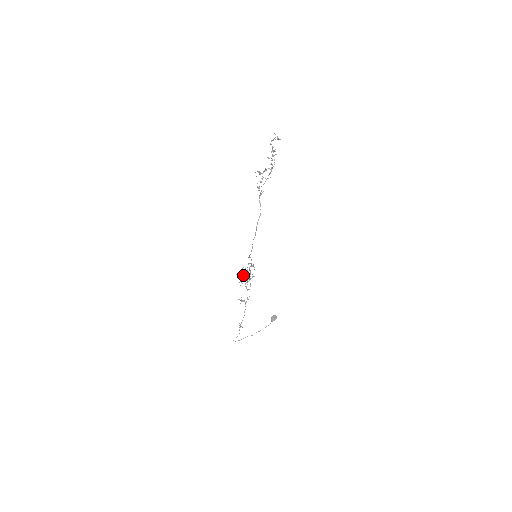
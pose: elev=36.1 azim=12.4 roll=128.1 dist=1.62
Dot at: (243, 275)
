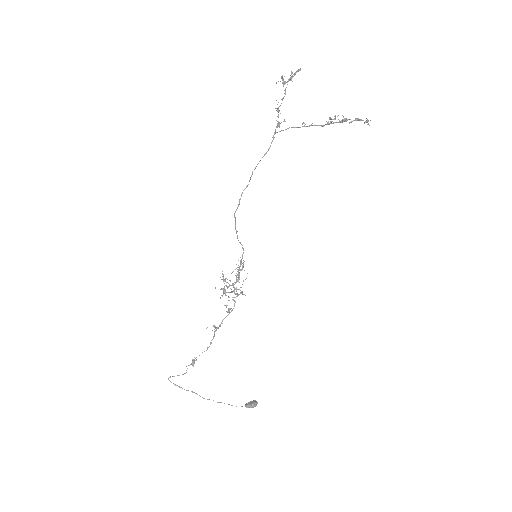
Dot at: (230, 280)
